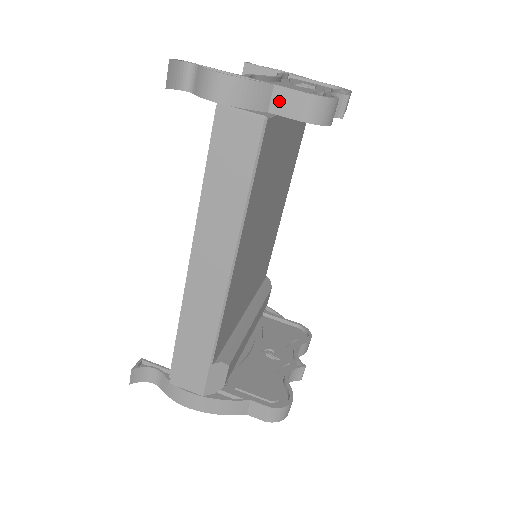
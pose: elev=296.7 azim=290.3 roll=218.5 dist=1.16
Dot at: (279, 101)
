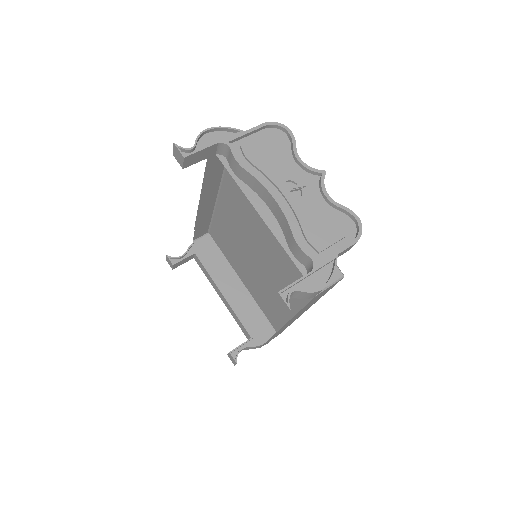
Dot at: (338, 256)
